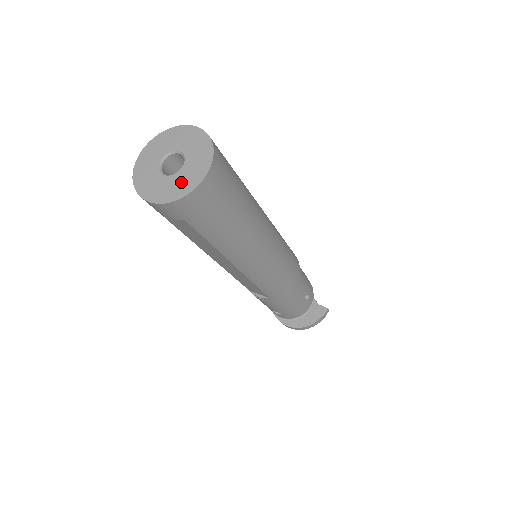
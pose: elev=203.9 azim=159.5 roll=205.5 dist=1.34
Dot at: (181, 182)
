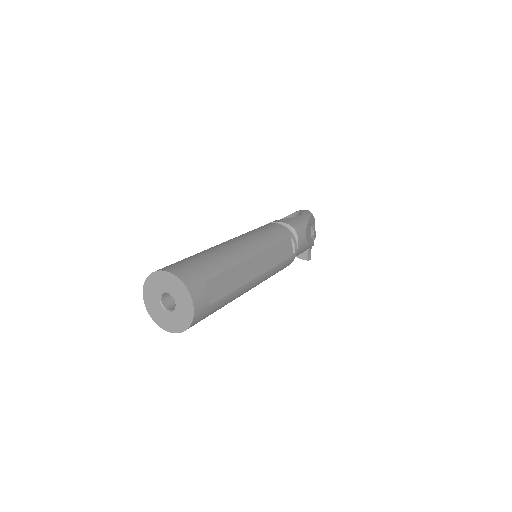
Dot at: (162, 317)
